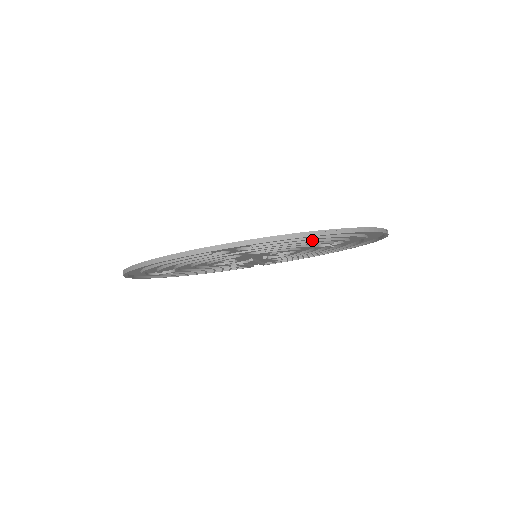
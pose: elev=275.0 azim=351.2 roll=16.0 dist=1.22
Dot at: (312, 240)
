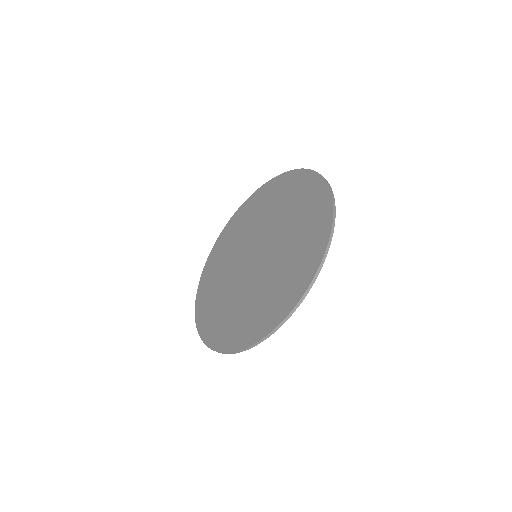
Dot at: (299, 267)
